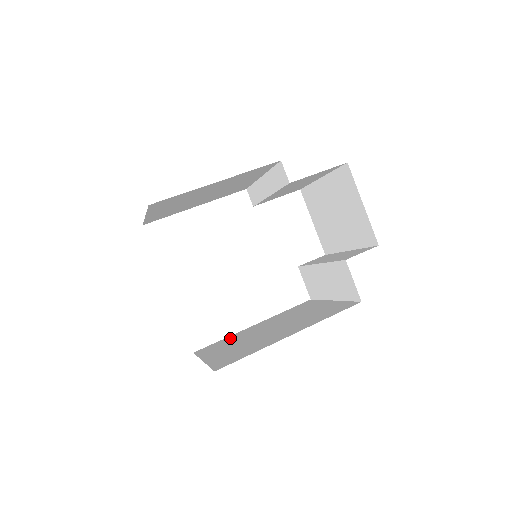
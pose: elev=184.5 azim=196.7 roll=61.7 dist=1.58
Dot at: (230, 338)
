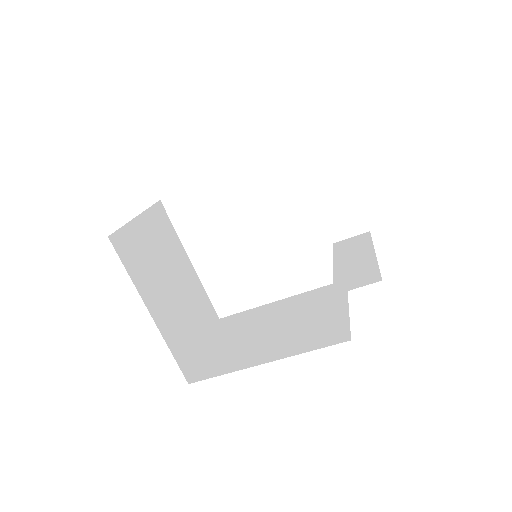
Dot at: (249, 314)
